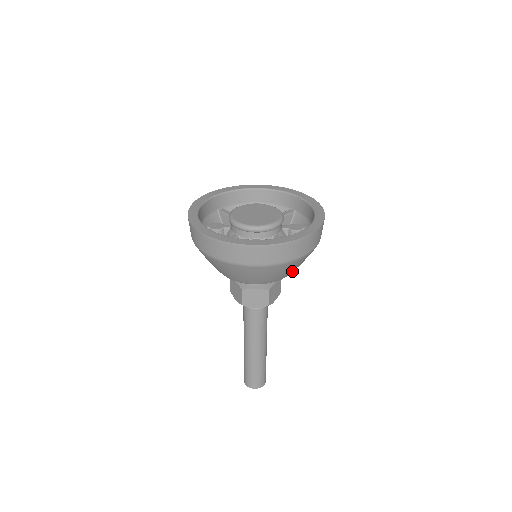
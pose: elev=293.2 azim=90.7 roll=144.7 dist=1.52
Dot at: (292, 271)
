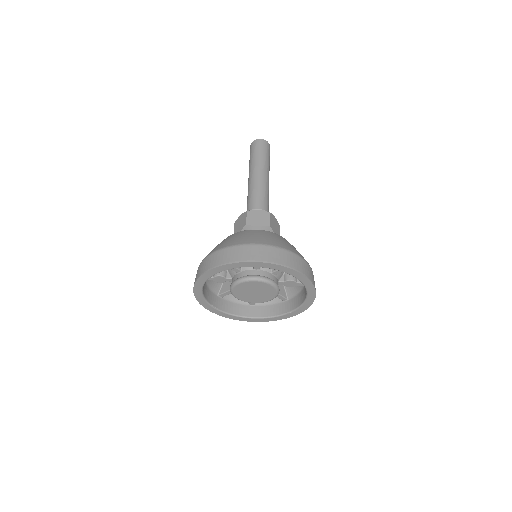
Dot at: occluded
